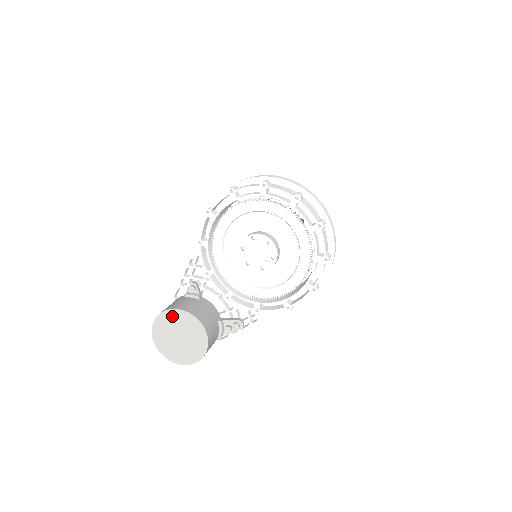
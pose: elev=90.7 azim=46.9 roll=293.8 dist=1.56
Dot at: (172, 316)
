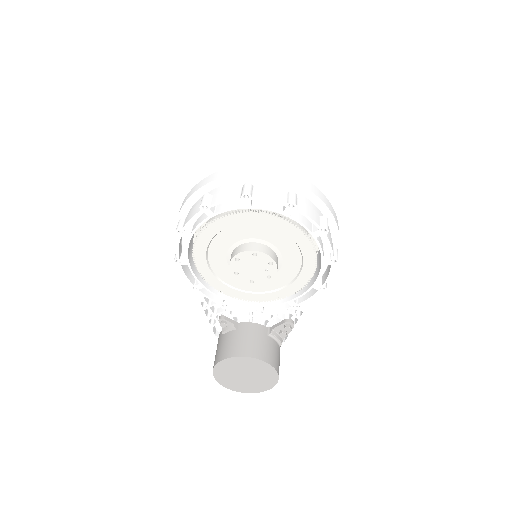
Dot at: (224, 366)
